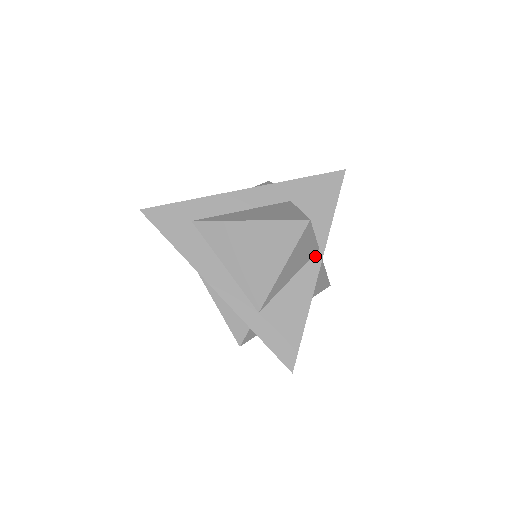
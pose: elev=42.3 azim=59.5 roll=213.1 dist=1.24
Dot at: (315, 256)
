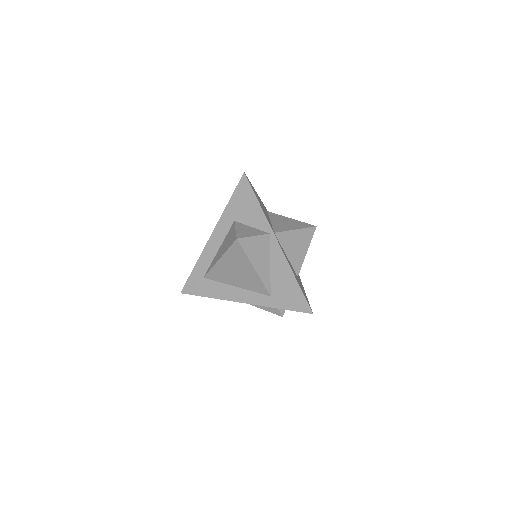
Dot at: (271, 240)
